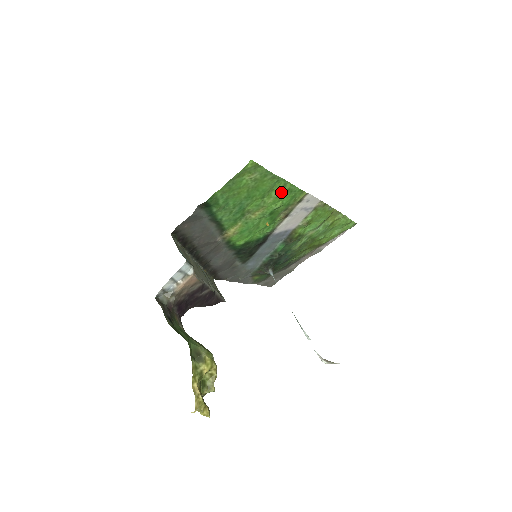
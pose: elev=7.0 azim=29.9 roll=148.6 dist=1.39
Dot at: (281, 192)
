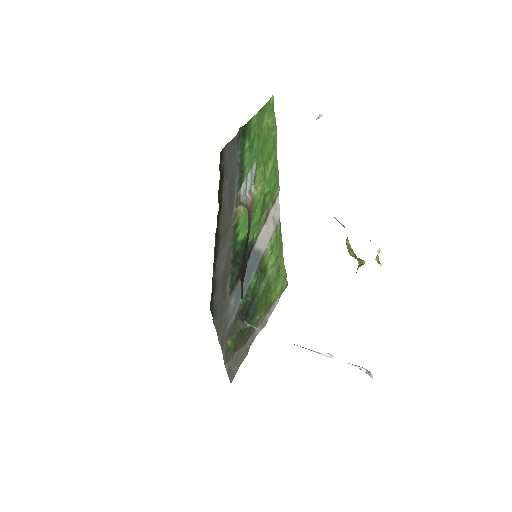
Dot at: (272, 169)
